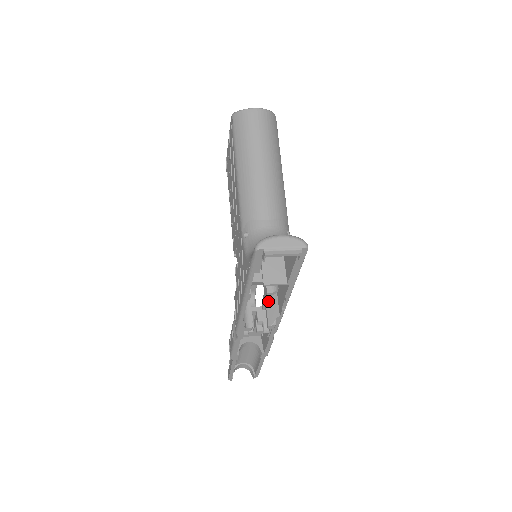
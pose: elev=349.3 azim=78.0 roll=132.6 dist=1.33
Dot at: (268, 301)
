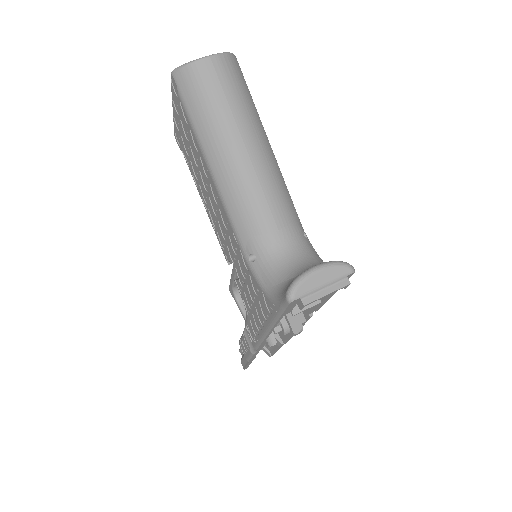
Dot at: occluded
